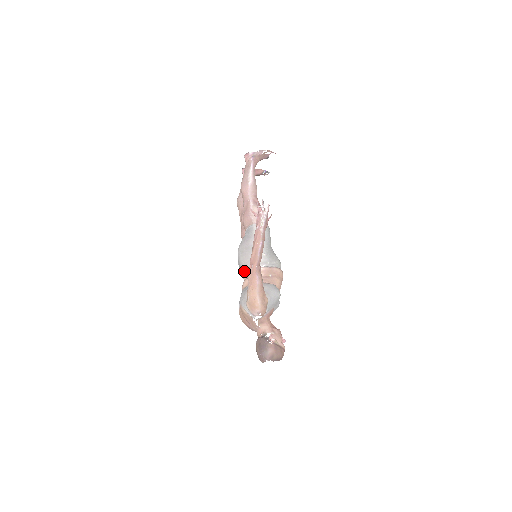
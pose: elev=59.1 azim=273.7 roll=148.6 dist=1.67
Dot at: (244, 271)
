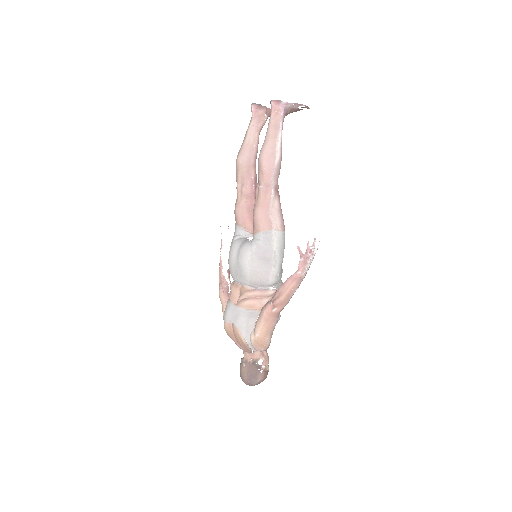
Dot at: (246, 284)
